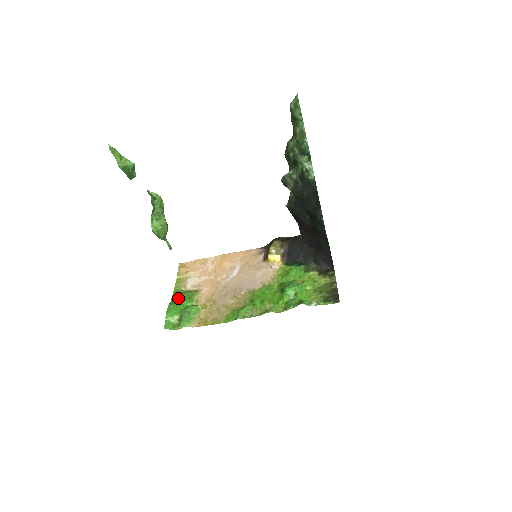
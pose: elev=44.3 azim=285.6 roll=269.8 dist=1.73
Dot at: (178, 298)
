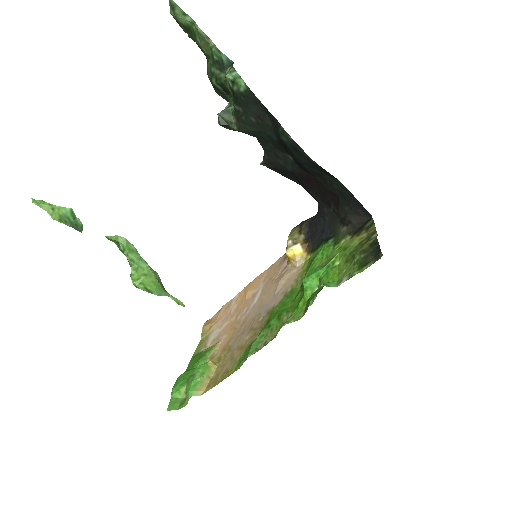
Dot at: (191, 363)
